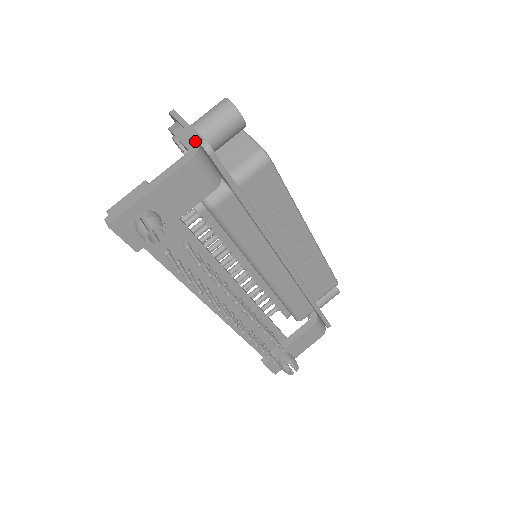
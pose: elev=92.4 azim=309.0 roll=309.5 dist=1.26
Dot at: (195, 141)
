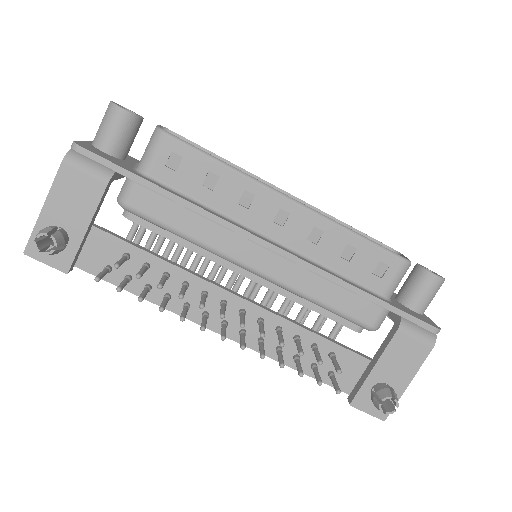
Dot at: occluded
